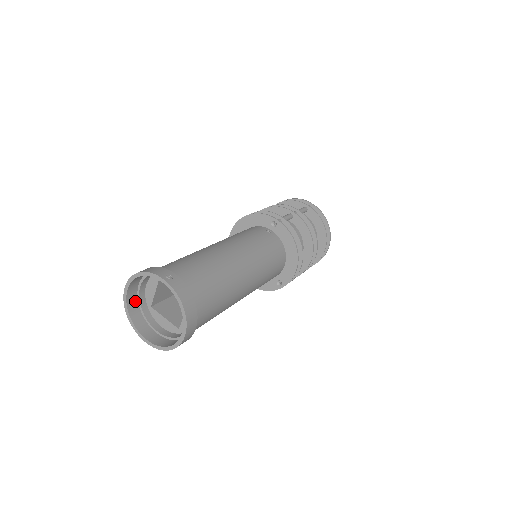
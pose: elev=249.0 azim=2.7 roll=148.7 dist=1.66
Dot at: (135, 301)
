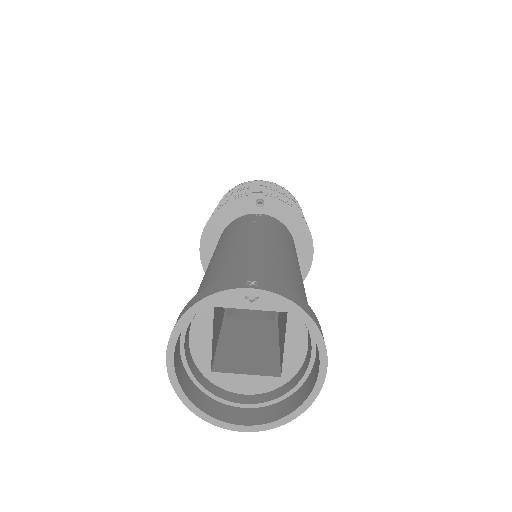
Dot at: (184, 375)
